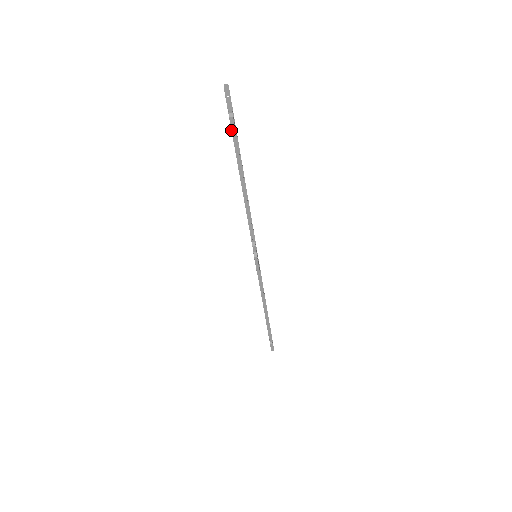
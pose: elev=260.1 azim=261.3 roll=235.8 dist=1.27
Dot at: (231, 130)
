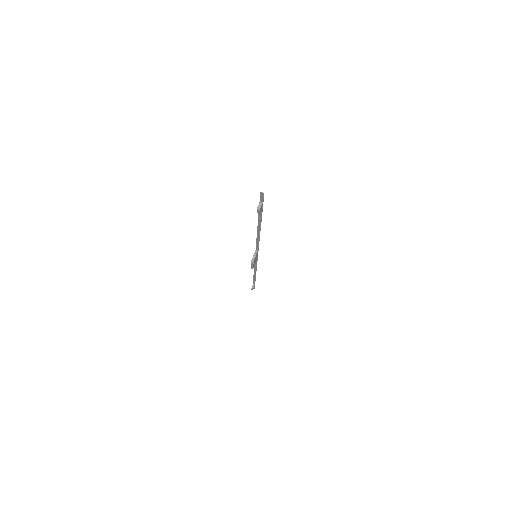
Dot at: occluded
